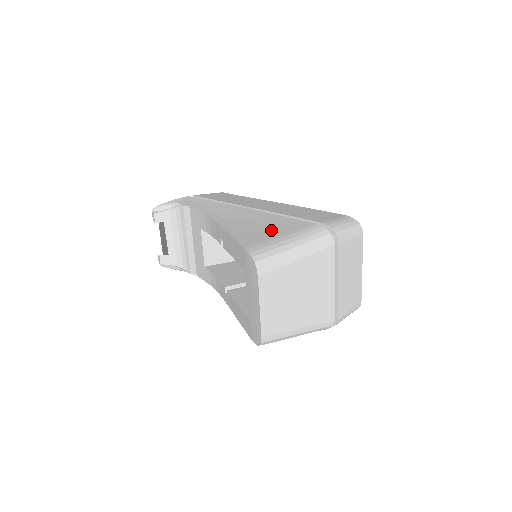
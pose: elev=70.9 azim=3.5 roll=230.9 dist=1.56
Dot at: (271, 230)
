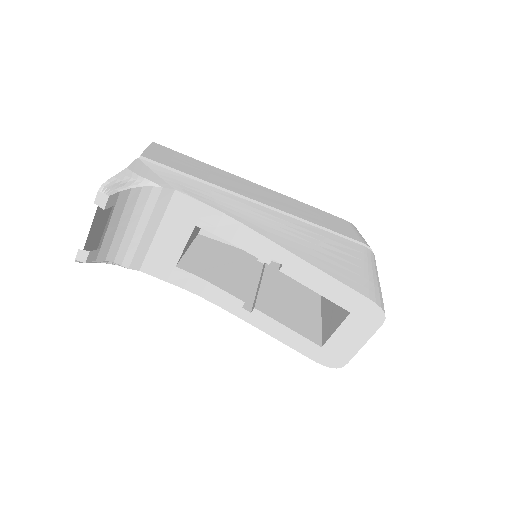
Dot at: (347, 259)
